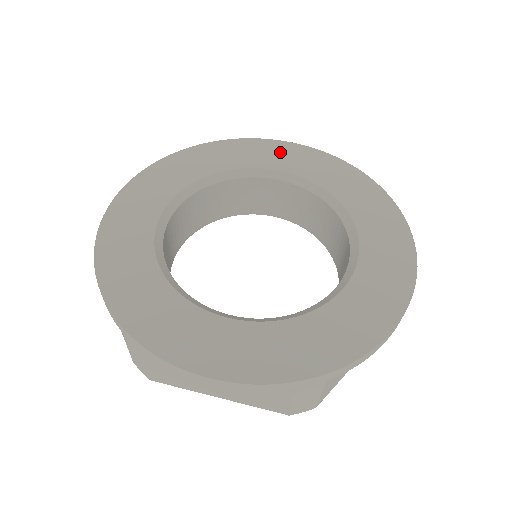
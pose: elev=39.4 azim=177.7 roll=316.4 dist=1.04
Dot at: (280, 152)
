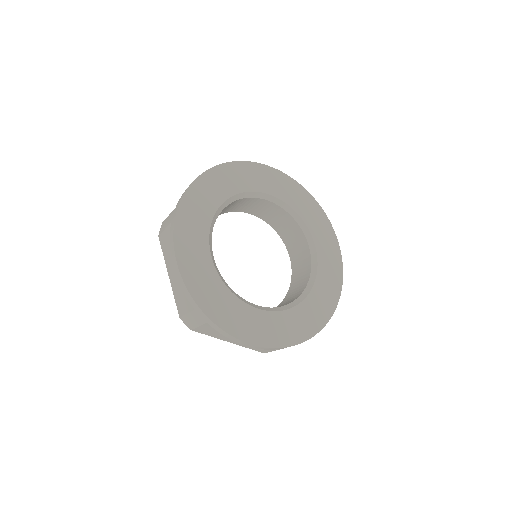
Dot at: (277, 180)
